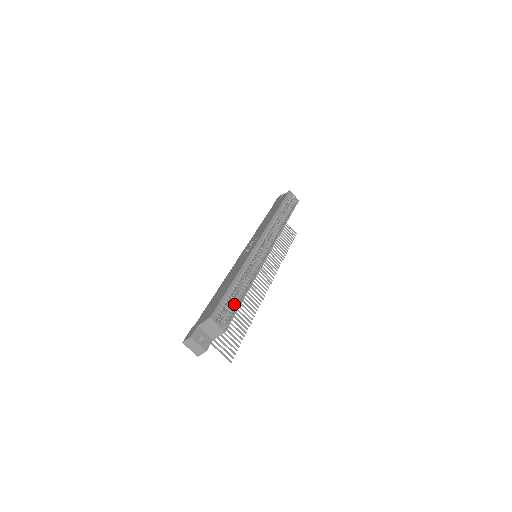
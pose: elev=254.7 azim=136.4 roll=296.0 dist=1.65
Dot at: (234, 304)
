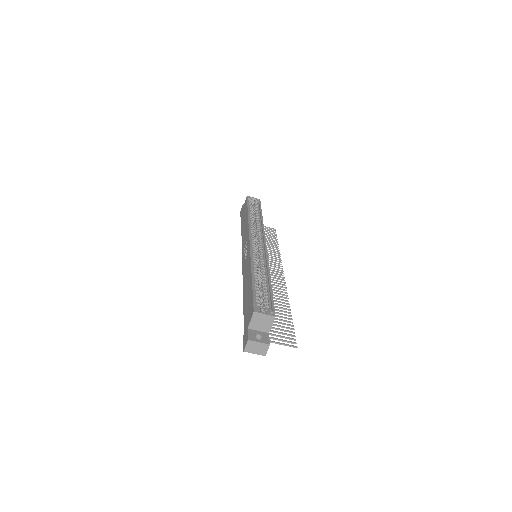
Dot at: (266, 294)
